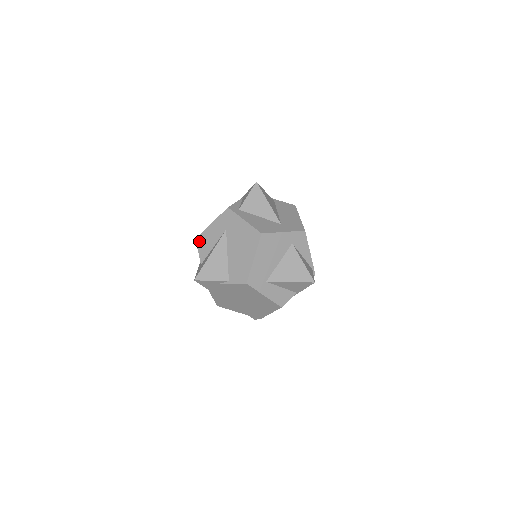
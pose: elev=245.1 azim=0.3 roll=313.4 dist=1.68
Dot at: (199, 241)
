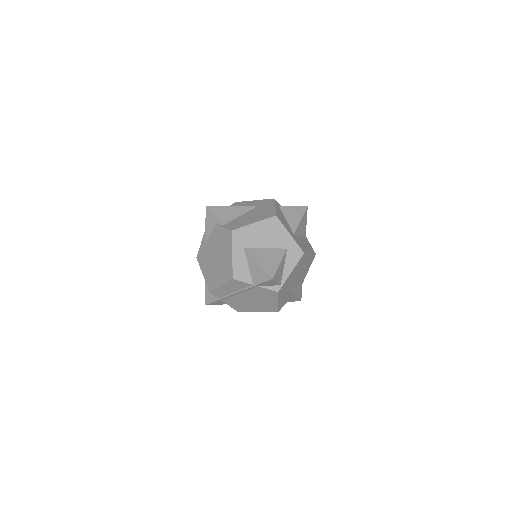
Dot at: (235, 204)
